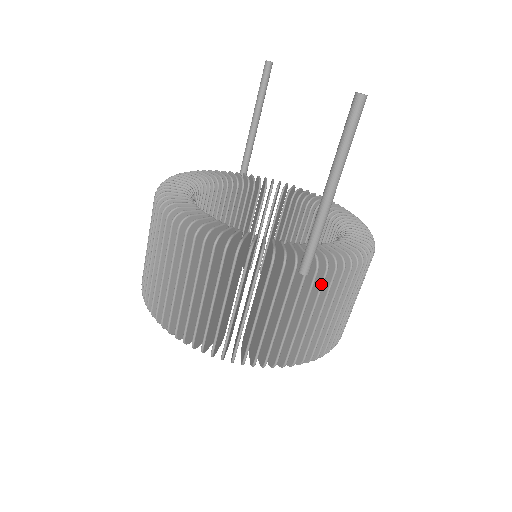
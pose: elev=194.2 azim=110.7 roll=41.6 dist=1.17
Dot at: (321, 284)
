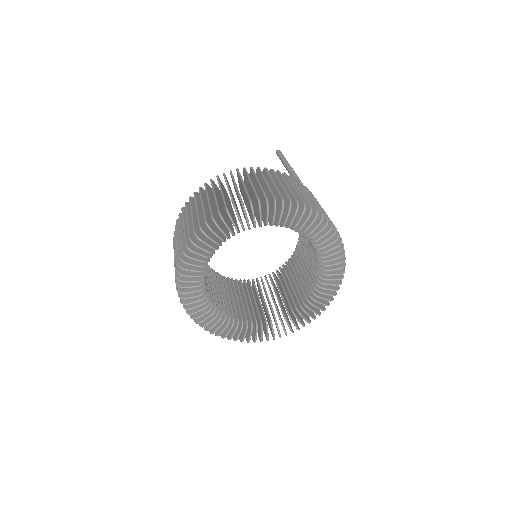
Dot at: occluded
